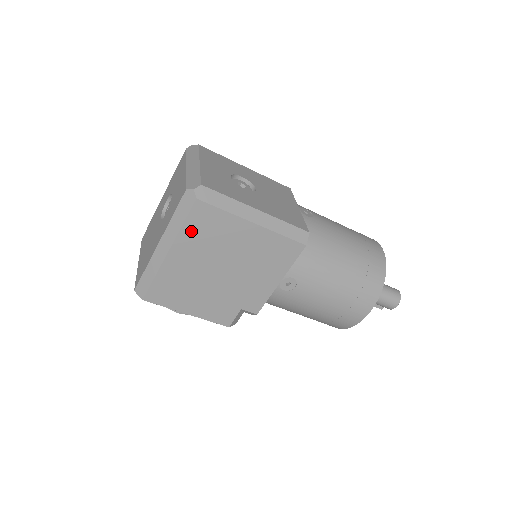
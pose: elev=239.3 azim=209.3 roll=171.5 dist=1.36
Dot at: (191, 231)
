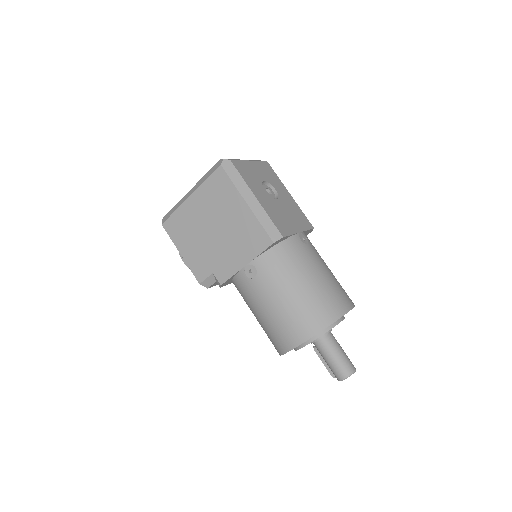
Dot at: (208, 187)
